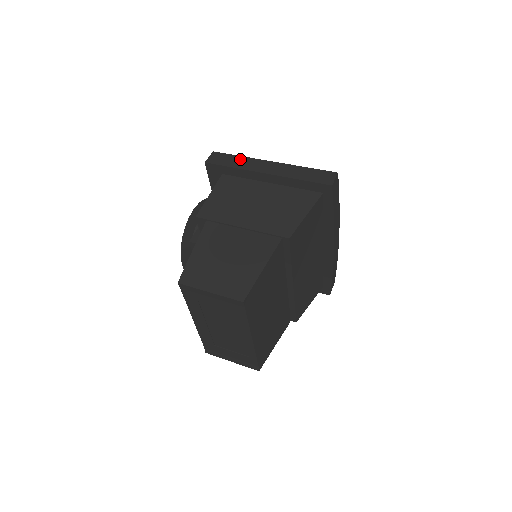
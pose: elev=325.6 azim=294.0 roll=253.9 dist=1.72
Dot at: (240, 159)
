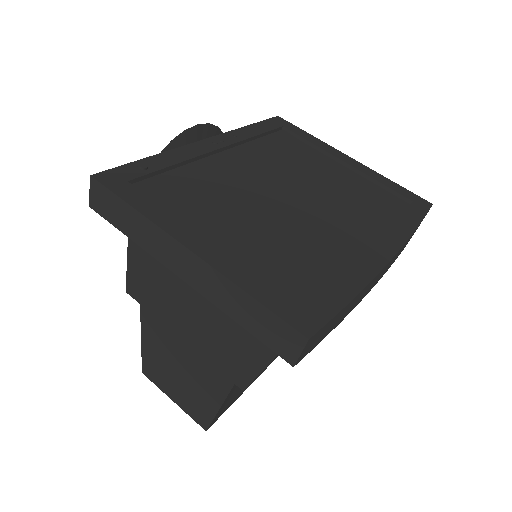
Dot at: (135, 219)
